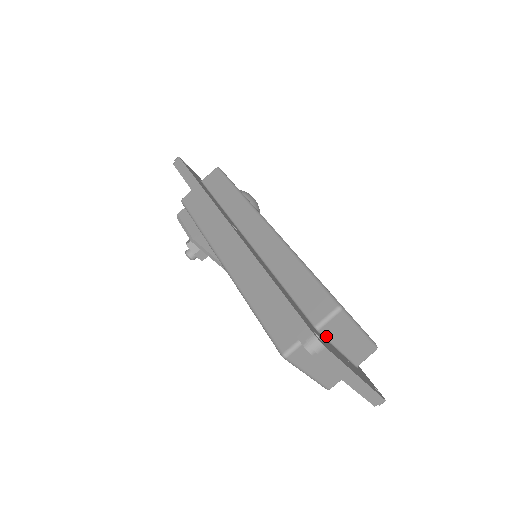
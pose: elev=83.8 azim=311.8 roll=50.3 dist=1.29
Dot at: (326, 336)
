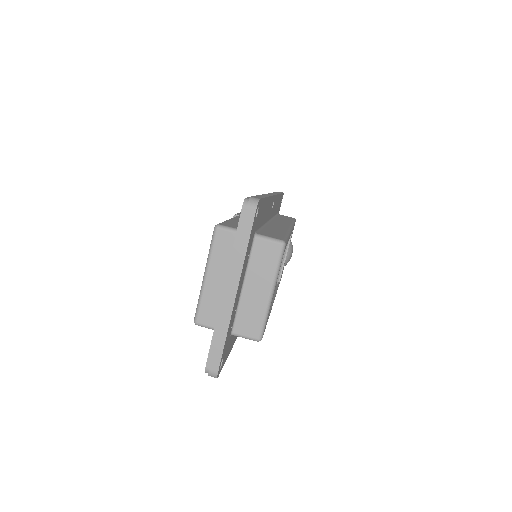
Dot at: (252, 253)
